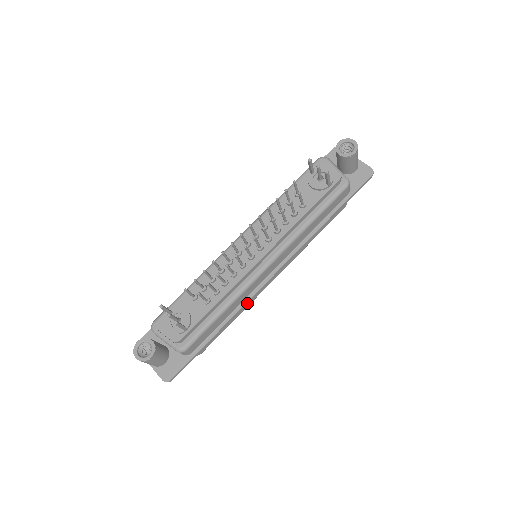
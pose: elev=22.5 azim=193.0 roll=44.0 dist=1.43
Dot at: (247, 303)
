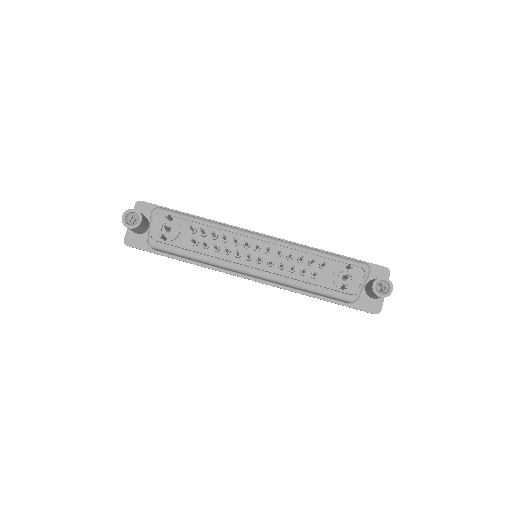
Dot at: (215, 270)
